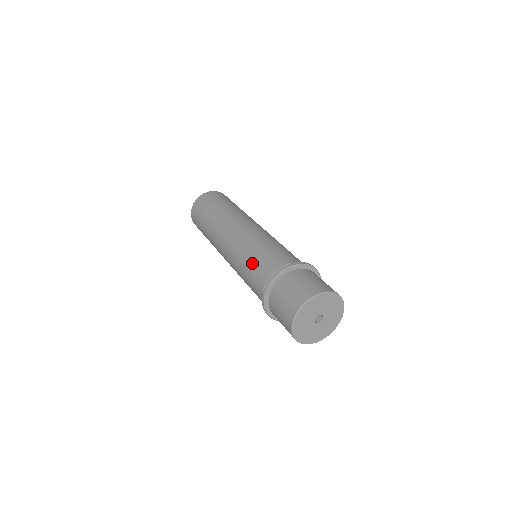
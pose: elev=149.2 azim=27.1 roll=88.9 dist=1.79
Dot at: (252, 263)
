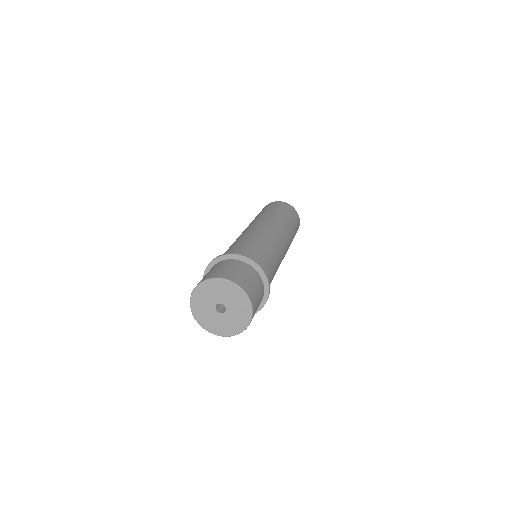
Dot at: (247, 242)
